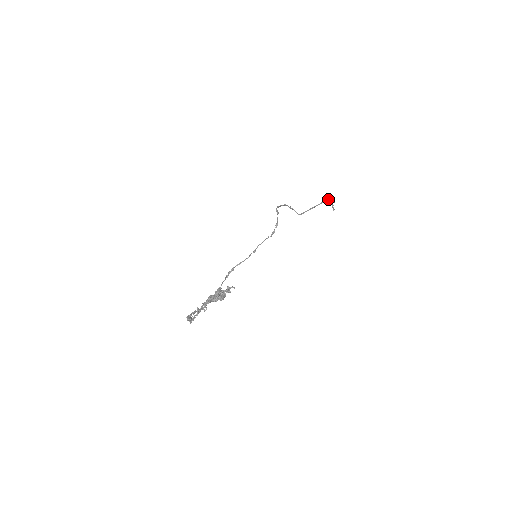
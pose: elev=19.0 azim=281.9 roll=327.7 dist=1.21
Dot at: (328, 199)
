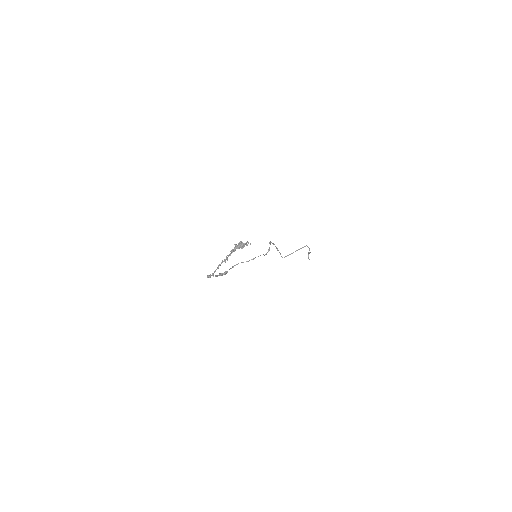
Dot at: occluded
